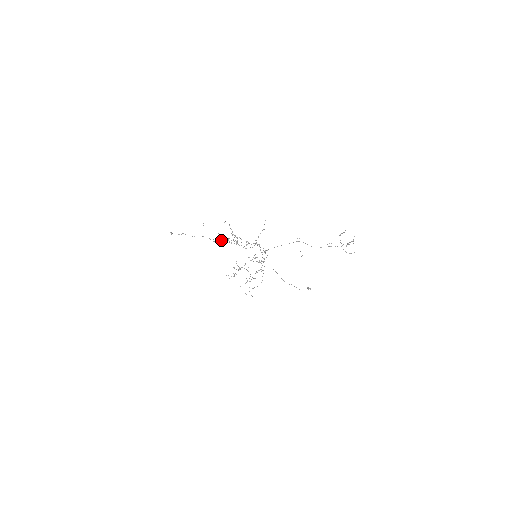
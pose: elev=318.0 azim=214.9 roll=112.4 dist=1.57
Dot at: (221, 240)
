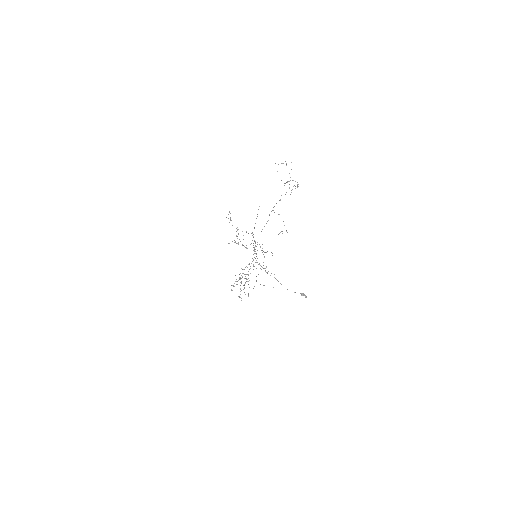
Dot at: occluded
